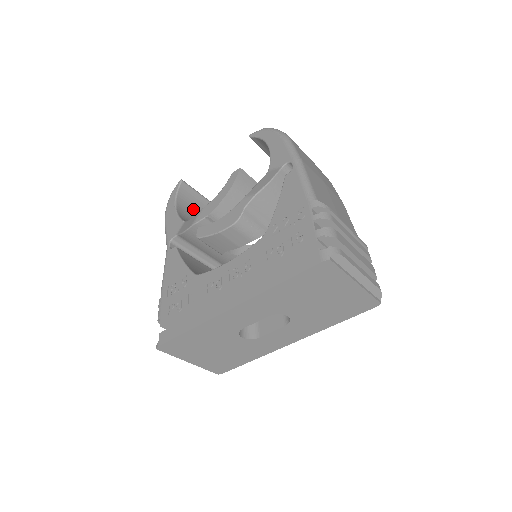
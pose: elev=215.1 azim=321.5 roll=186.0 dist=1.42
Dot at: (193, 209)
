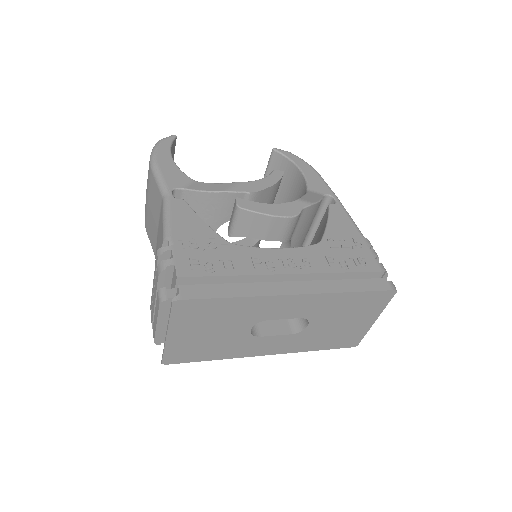
Dot at: occluded
